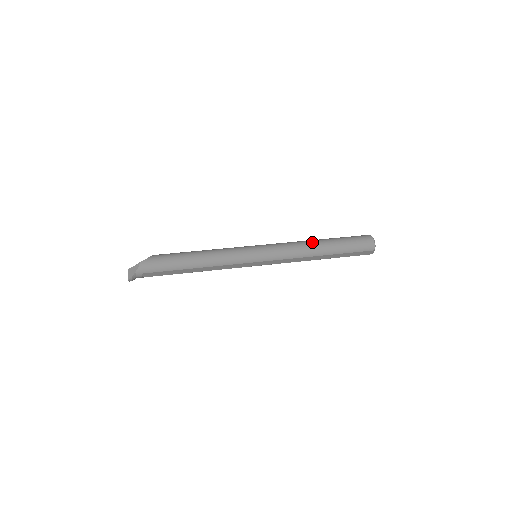
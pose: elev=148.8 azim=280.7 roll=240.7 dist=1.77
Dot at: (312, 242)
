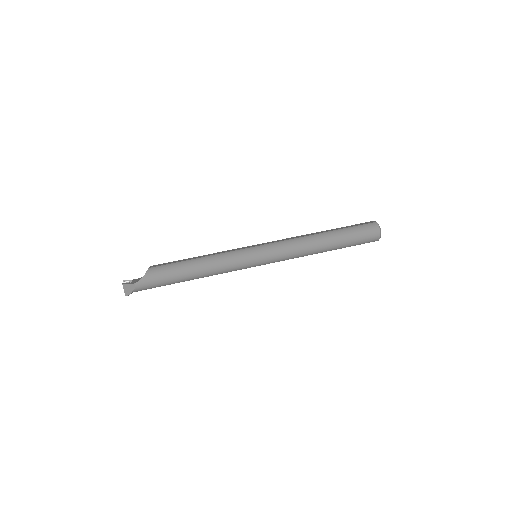
Dot at: (316, 241)
